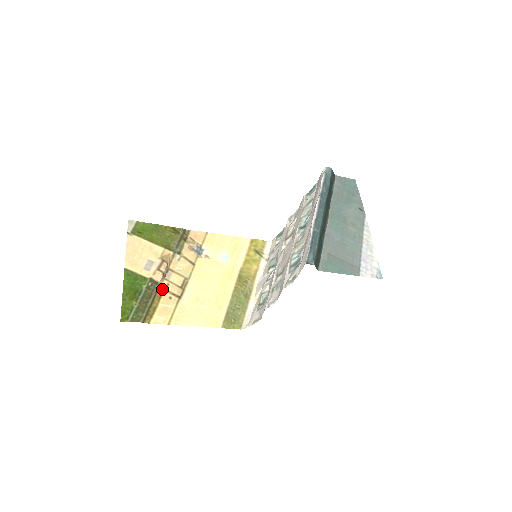
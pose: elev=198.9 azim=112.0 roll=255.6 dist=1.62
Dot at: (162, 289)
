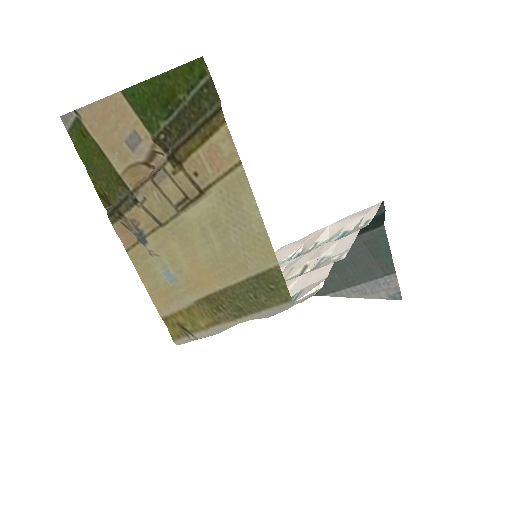
Dot at: (177, 160)
